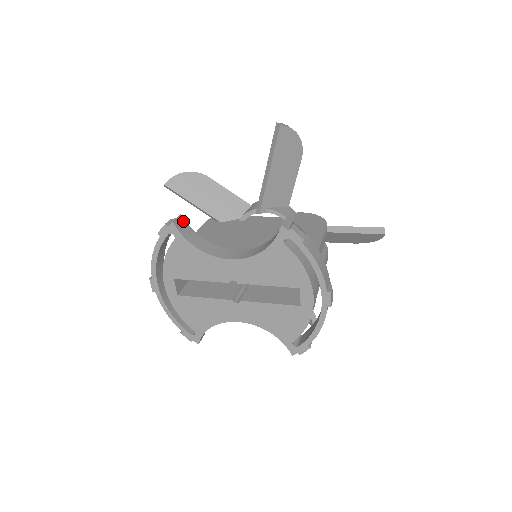
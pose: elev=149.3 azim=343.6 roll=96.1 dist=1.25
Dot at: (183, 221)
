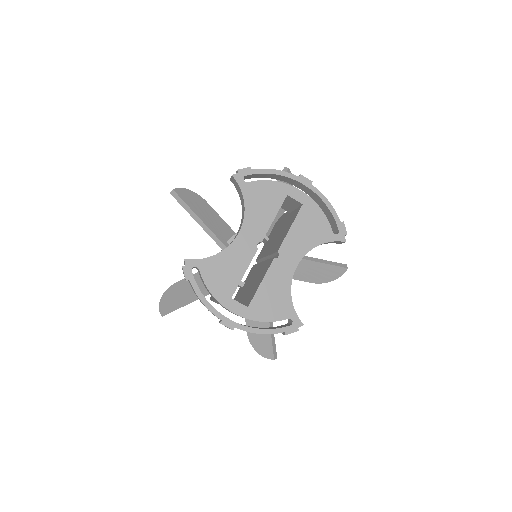
Dot at: occluded
